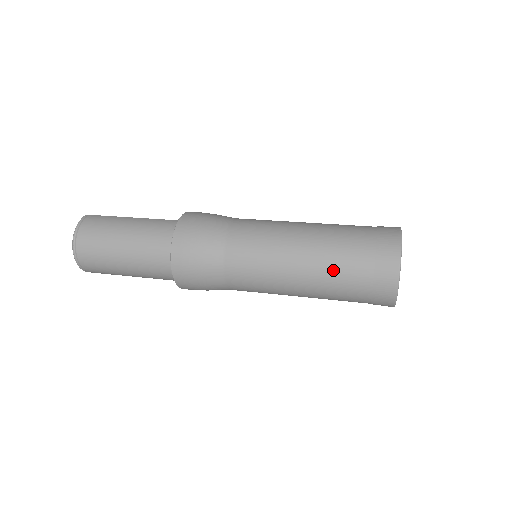
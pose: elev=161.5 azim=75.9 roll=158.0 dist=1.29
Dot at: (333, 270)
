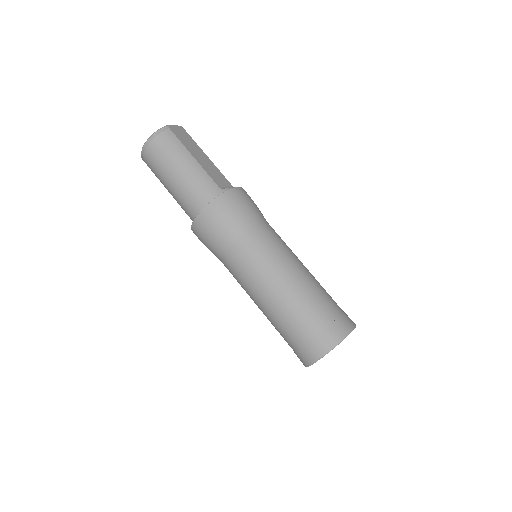
Dot at: (281, 322)
